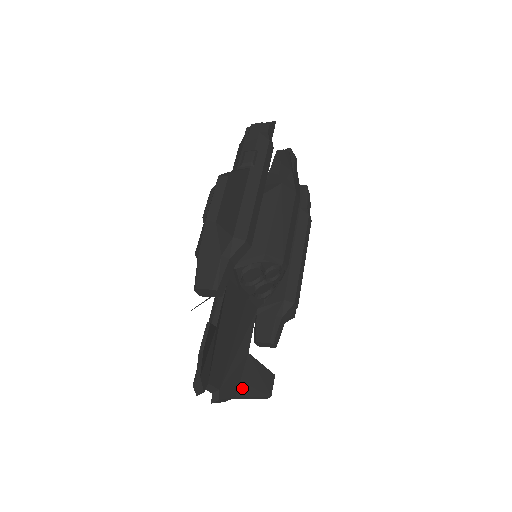
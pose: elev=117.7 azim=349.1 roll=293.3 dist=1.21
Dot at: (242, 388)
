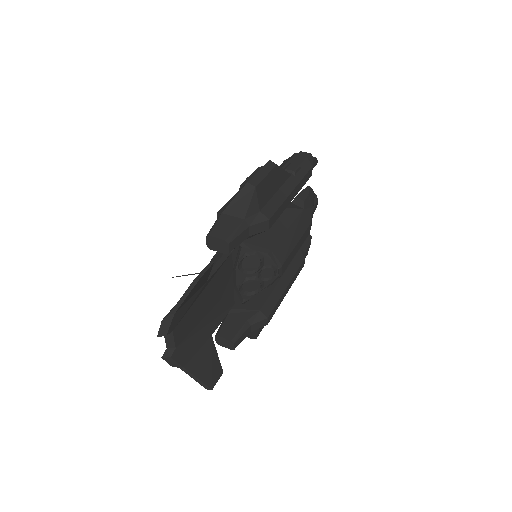
Dot at: (192, 363)
